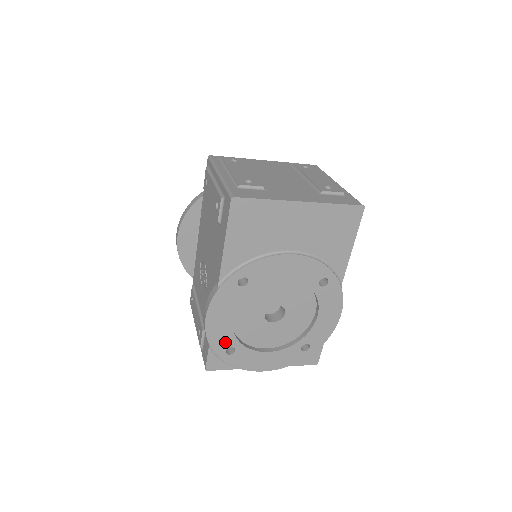
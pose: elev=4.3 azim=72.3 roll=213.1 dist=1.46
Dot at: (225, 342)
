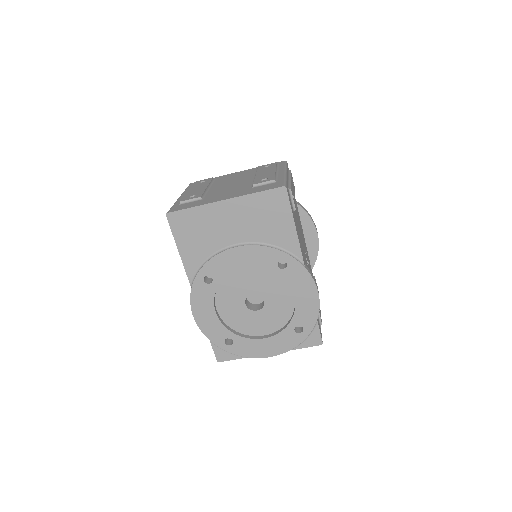
Dot at: (220, 334)
